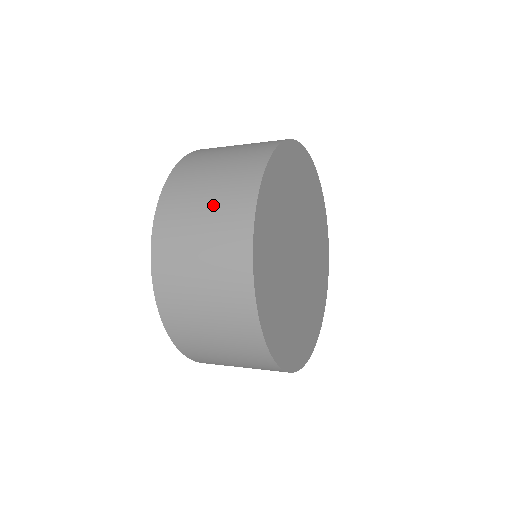
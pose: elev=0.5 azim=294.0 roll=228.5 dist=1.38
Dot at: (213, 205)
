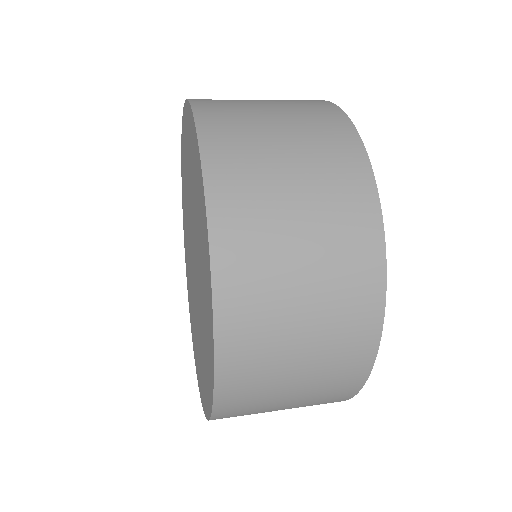
Dot at: (318, 333)
